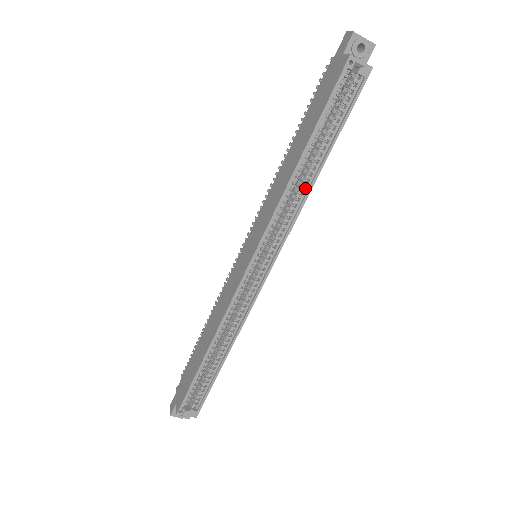
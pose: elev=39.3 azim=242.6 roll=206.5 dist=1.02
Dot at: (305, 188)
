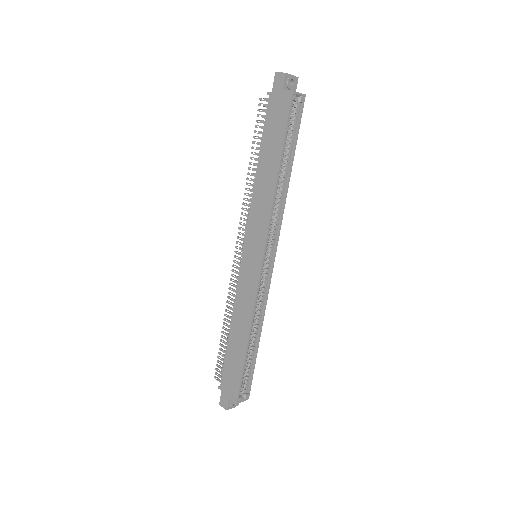
Dot at: (283, 193)
